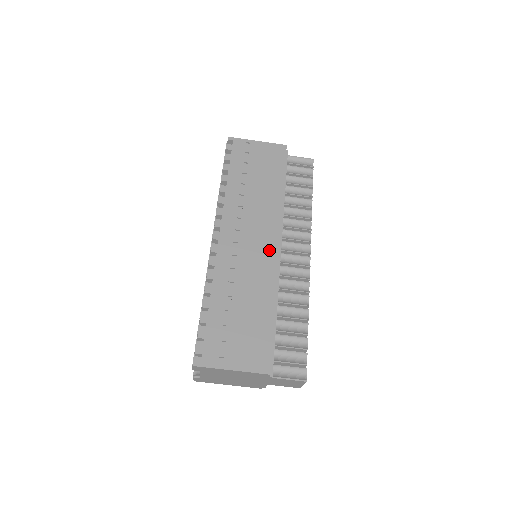
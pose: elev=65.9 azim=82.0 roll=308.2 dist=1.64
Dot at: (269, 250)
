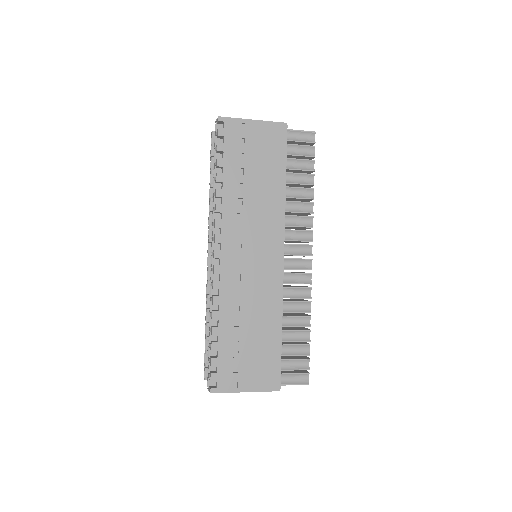
Dot at: (273, 264)
